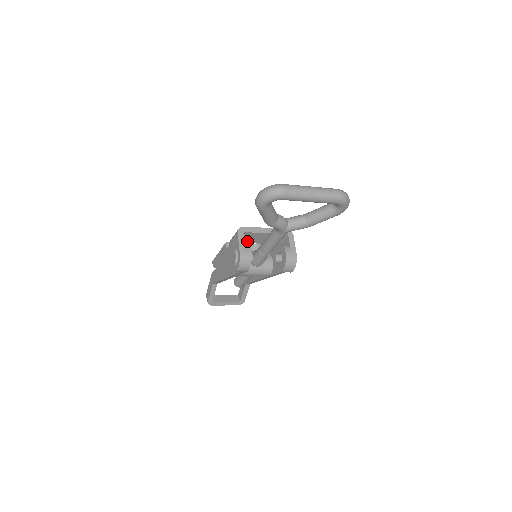
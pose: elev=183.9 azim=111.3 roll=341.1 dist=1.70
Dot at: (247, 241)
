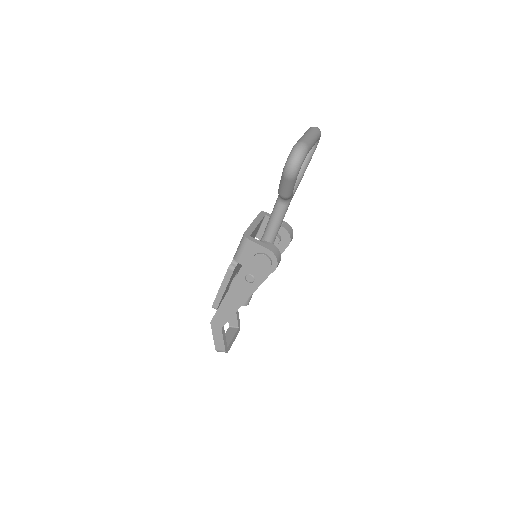
Dot at: occluded
